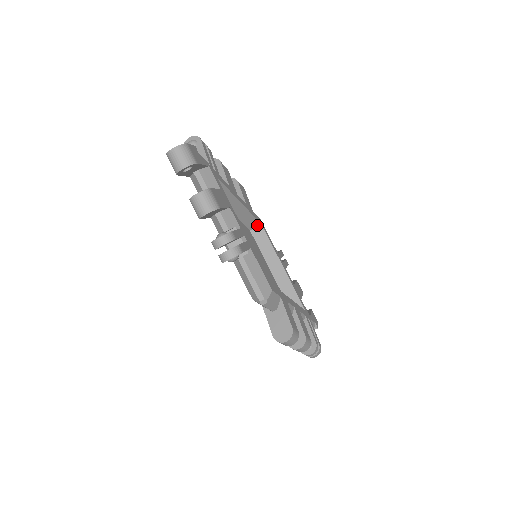
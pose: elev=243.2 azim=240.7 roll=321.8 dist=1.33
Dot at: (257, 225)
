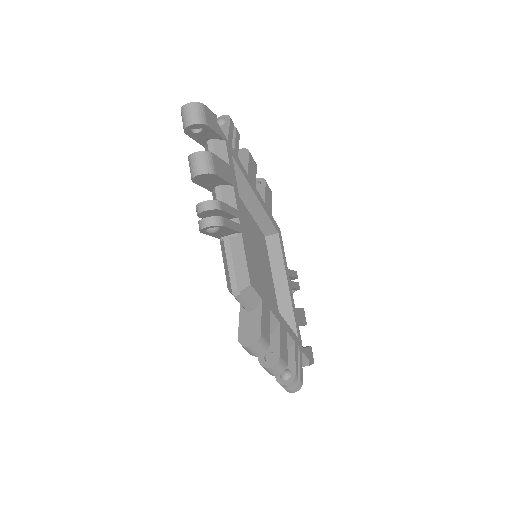
Dot at: (273, 232)
